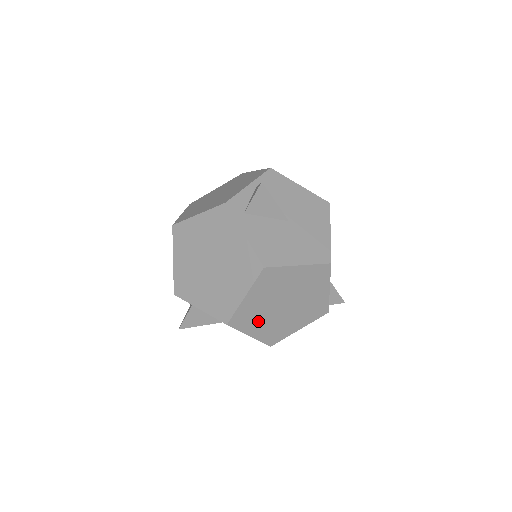
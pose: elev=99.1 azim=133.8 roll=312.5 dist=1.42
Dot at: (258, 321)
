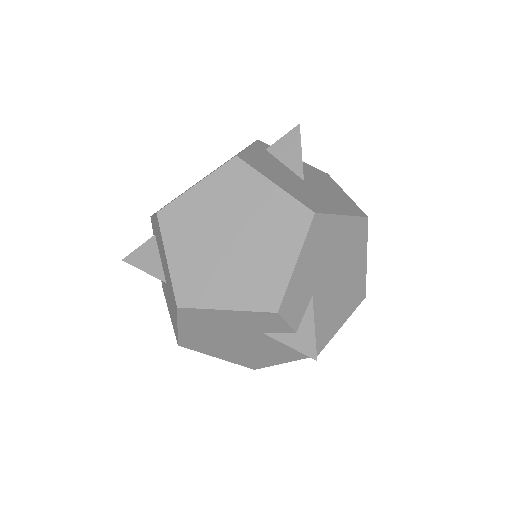
Dot at: (189, 240)
